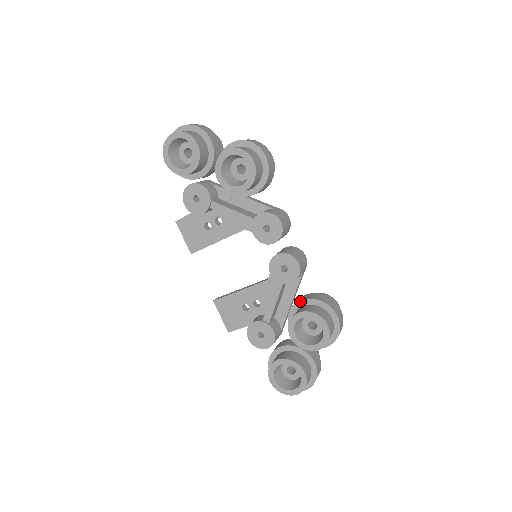
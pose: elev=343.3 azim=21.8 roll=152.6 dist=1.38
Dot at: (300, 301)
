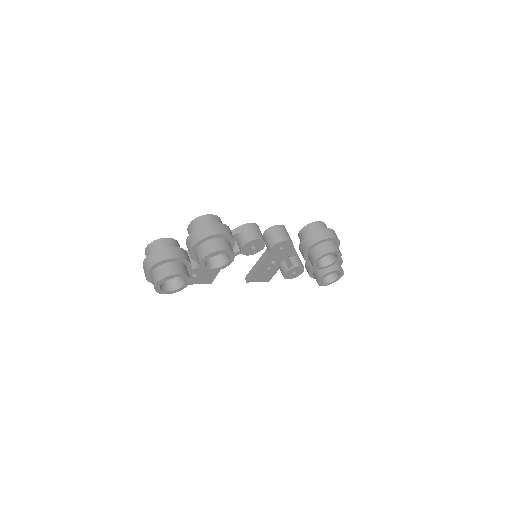
Dot at: (306, 251)
